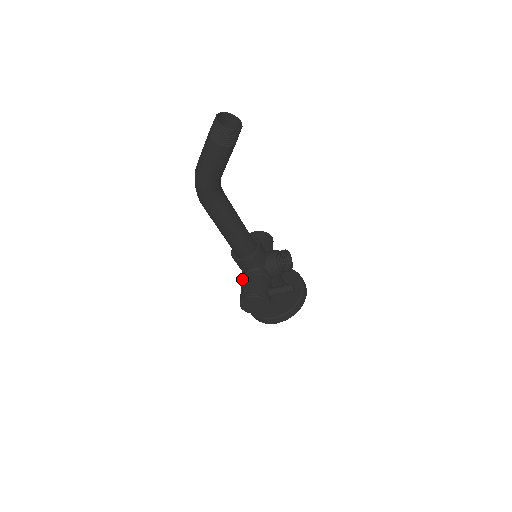
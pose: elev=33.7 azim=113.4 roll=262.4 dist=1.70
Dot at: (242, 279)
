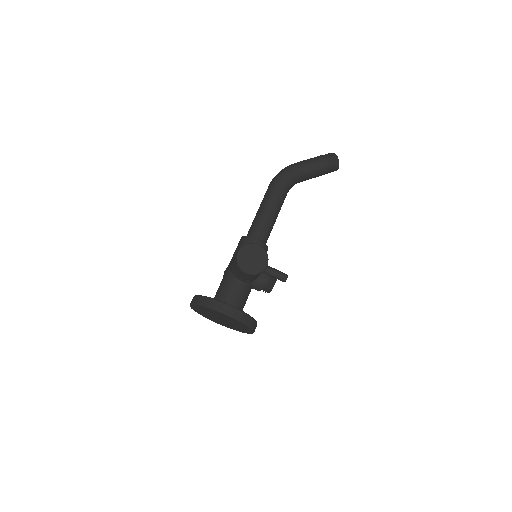
Dot at: occluded
